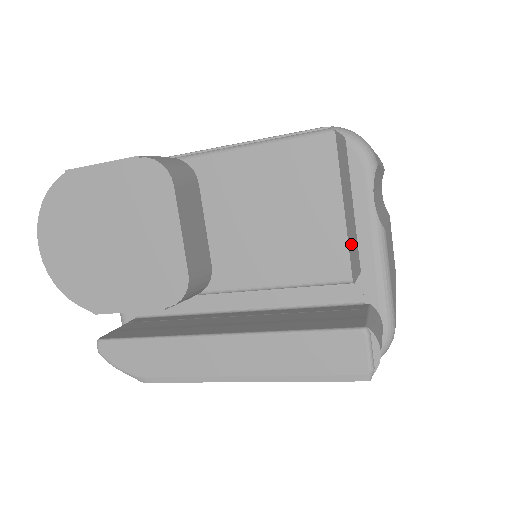
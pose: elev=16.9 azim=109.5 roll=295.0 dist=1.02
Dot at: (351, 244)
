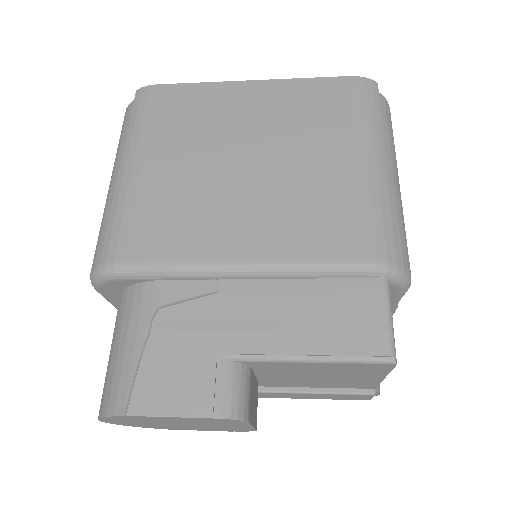
Dot at: occluded
